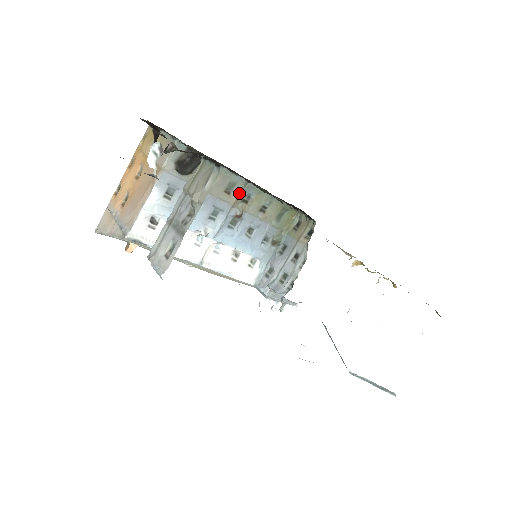
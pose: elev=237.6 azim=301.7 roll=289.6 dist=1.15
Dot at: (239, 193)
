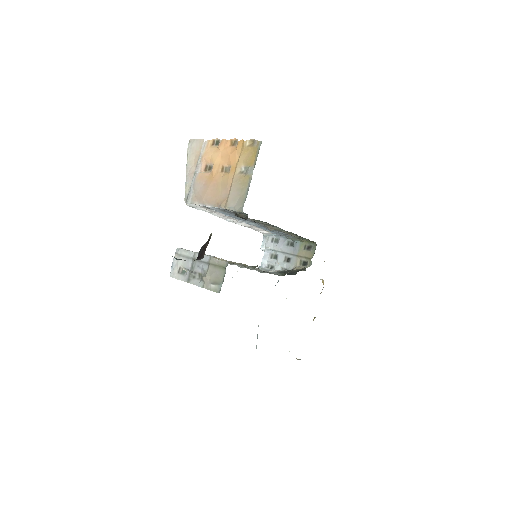
Dot at: (276, 229)
